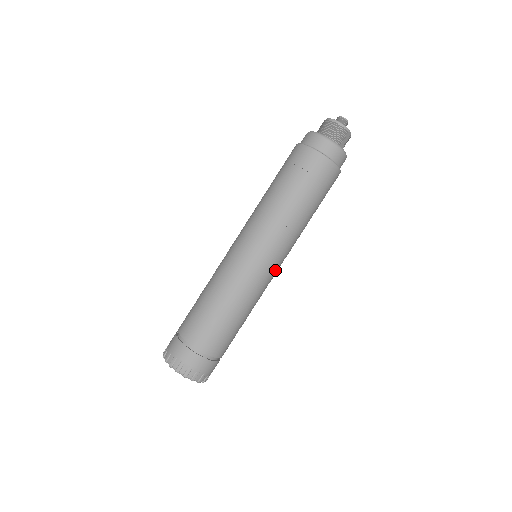
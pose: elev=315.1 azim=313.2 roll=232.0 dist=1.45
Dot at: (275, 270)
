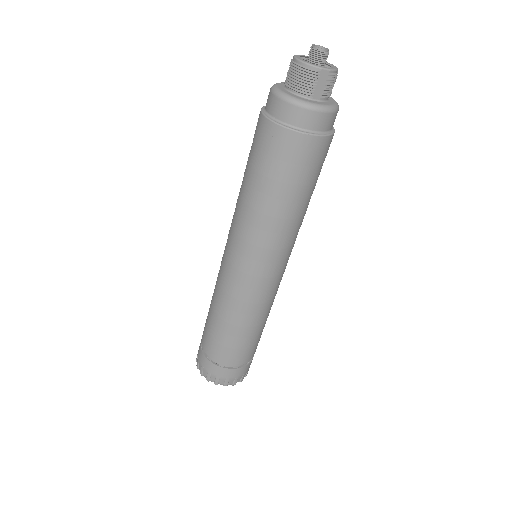
Dot at: (268, 277)
